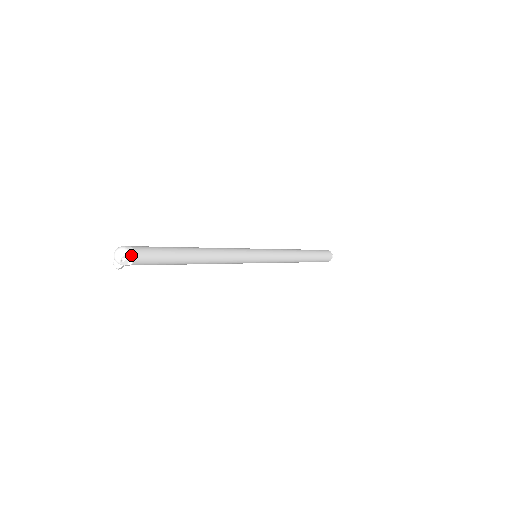
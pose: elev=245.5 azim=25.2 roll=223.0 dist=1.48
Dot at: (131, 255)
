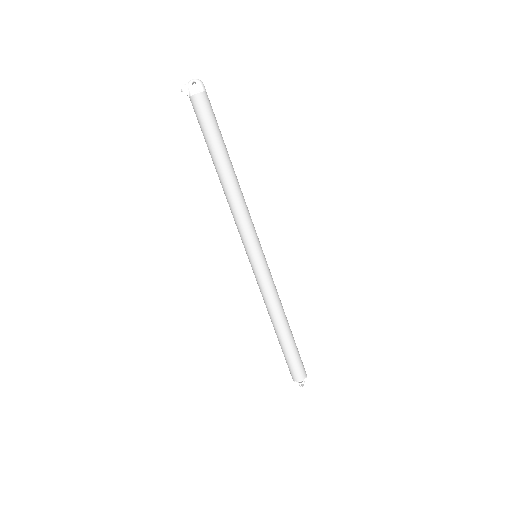
Dot at: (201, 89)
